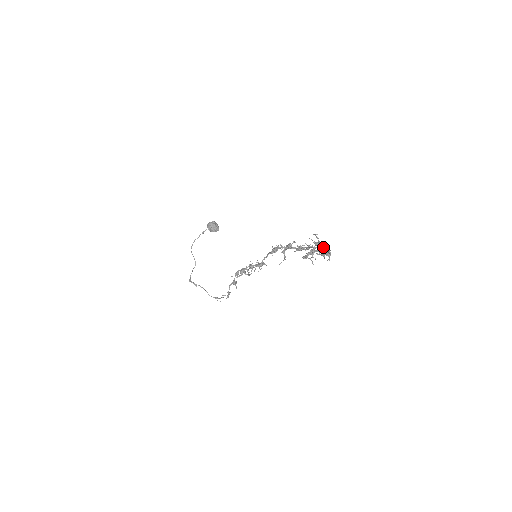
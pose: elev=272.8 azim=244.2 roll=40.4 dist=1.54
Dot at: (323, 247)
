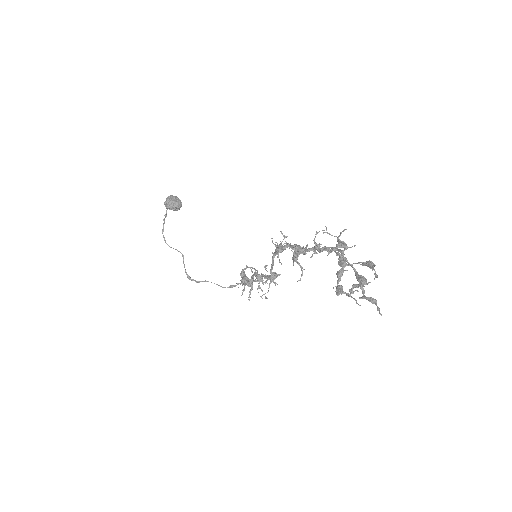
Dot at: (364, 282)
